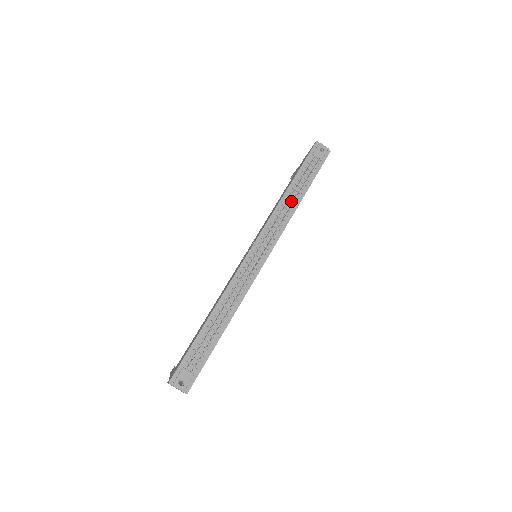
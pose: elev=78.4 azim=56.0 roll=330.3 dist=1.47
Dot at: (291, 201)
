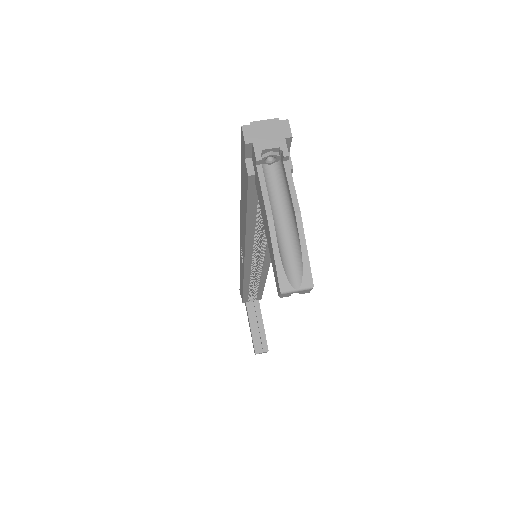
Dot at: occluded
